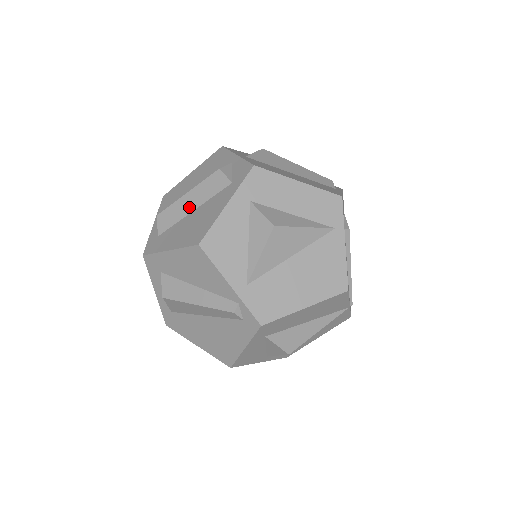
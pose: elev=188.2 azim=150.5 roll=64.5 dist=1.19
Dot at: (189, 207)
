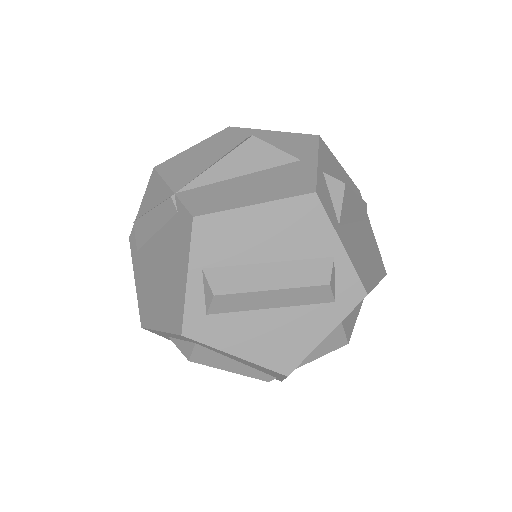
Dot at: (268, 304)
